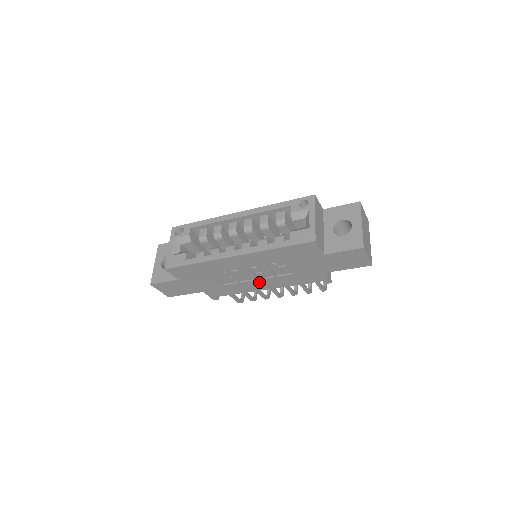
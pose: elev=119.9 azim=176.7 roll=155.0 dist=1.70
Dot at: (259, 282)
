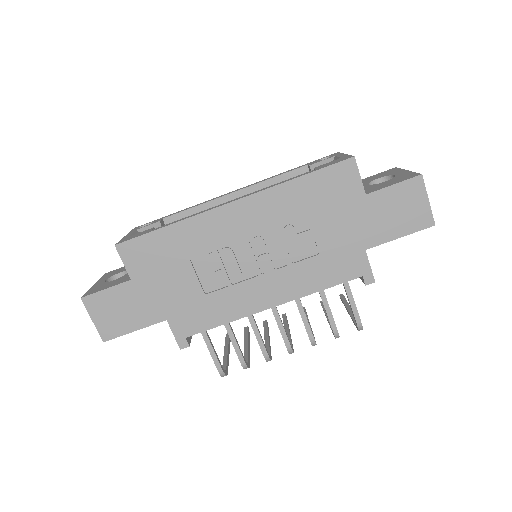
Dot at: (262, 283)
